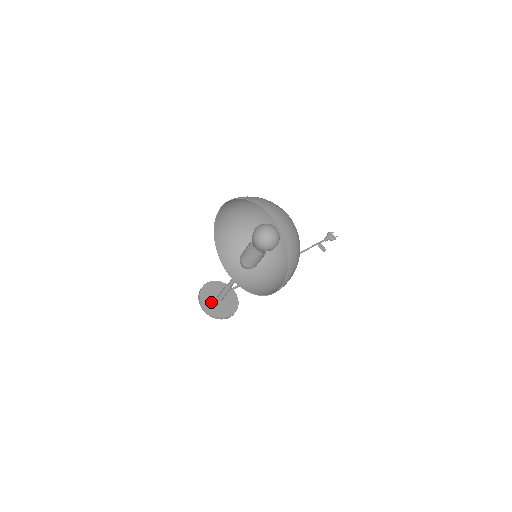
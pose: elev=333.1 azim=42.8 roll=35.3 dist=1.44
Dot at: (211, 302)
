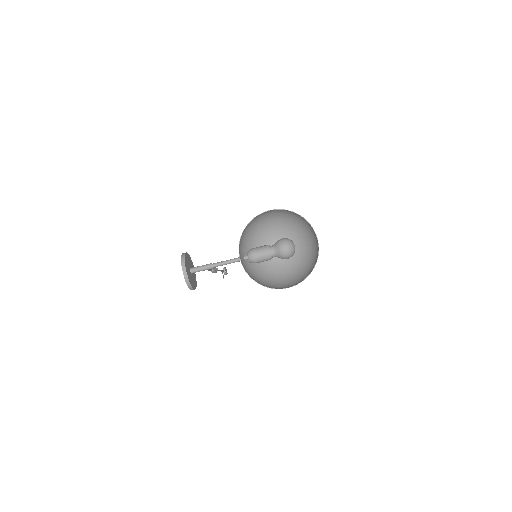
Dot at: (188, 270)
